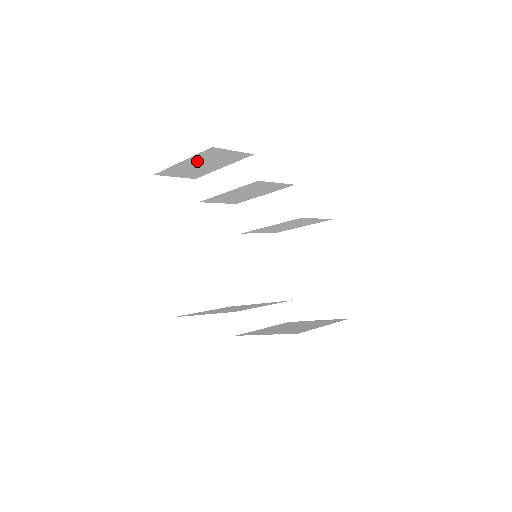
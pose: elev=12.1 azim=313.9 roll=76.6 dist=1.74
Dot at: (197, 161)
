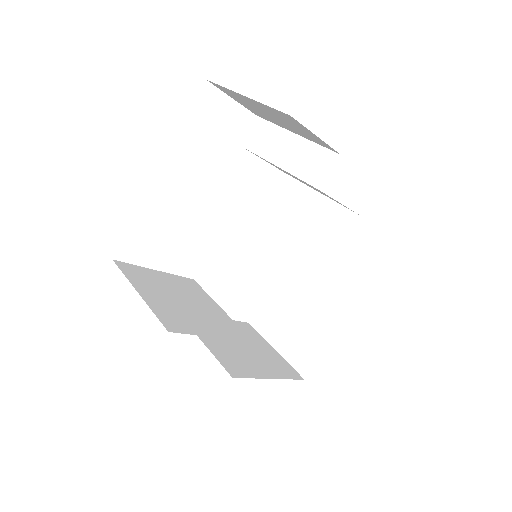
Dot at: occluded
